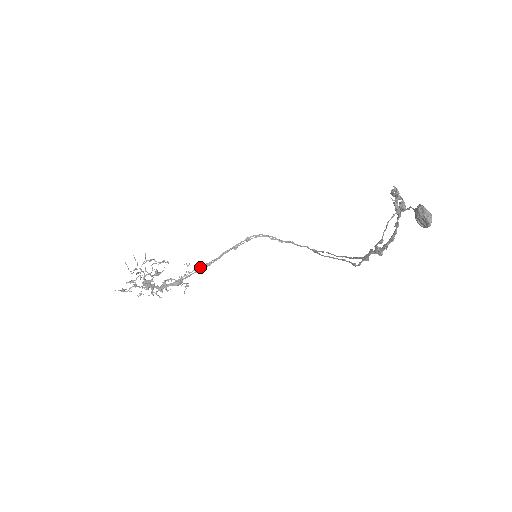
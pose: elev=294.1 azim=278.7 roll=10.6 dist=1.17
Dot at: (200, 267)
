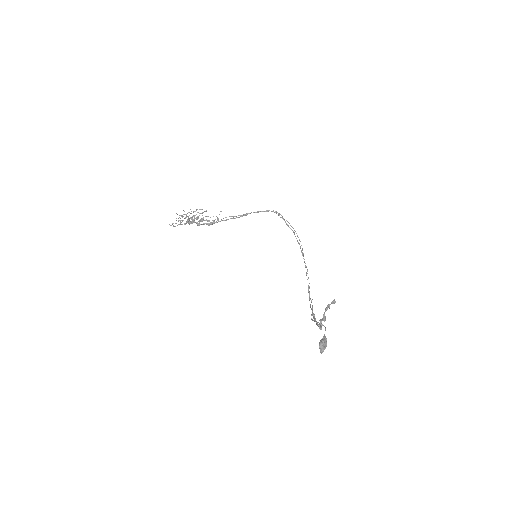
Dot at: occluded
